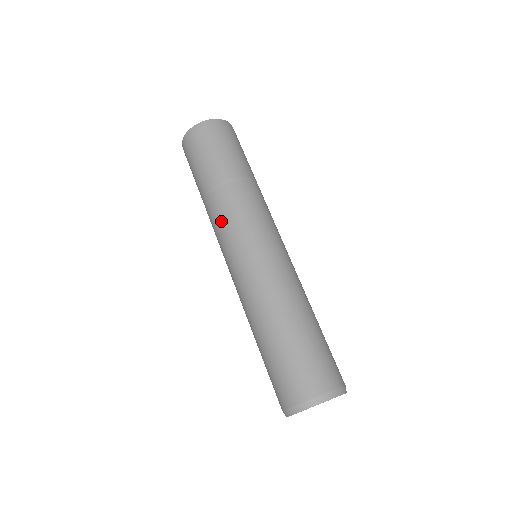
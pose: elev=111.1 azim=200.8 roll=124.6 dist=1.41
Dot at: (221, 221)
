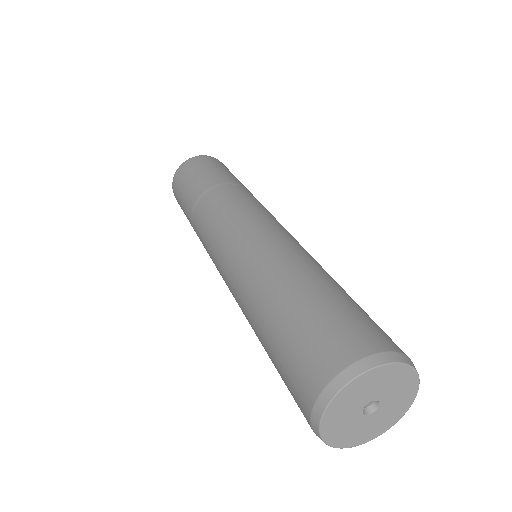
Dot at: (221, 206)
